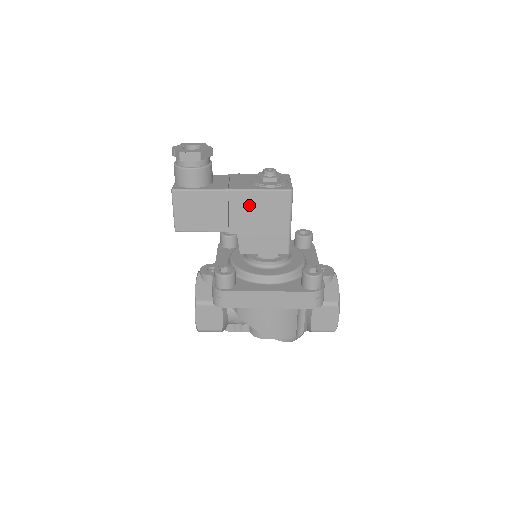
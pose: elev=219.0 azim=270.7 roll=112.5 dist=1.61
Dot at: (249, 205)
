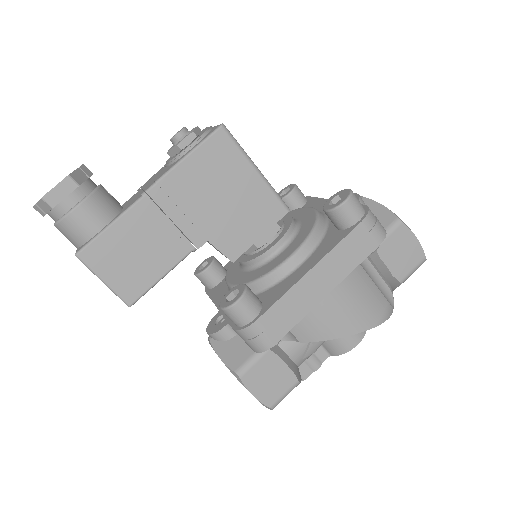
Dot at: (188, 189)
